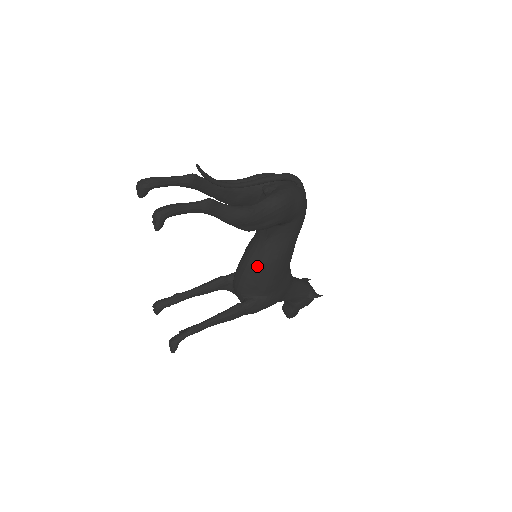
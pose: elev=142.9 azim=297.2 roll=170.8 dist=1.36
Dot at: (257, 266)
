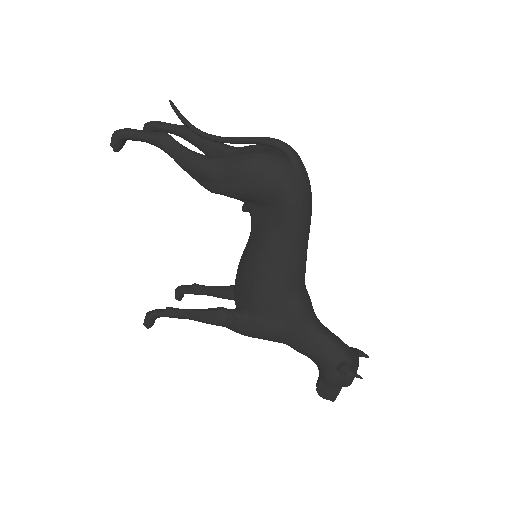
Dot at: (244, 262)
